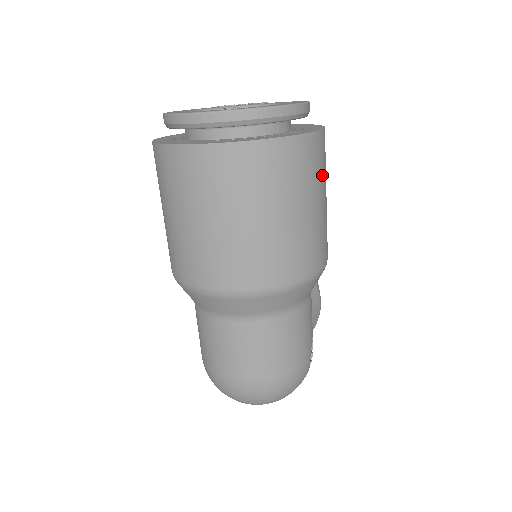
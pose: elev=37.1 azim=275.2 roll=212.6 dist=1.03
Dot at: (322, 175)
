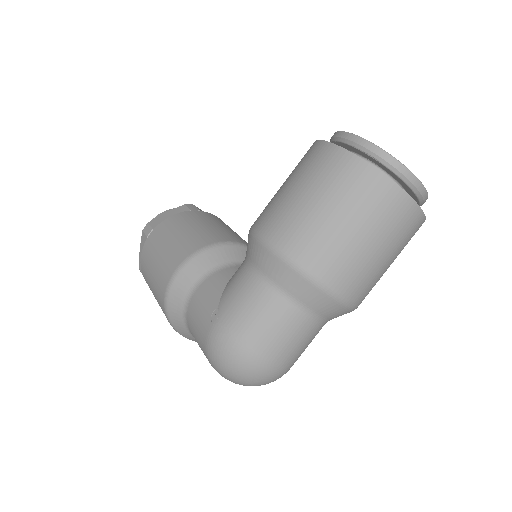
Dot at: occluded
